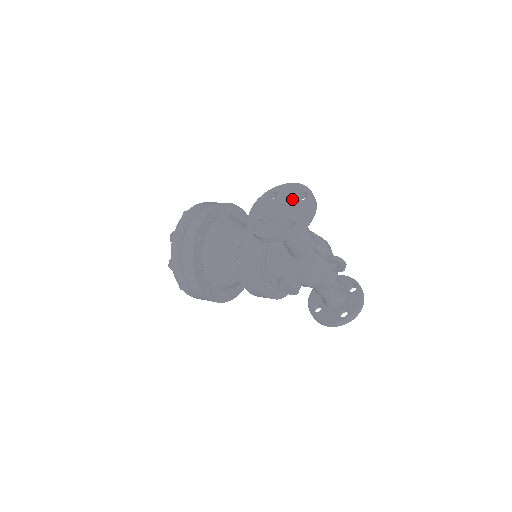
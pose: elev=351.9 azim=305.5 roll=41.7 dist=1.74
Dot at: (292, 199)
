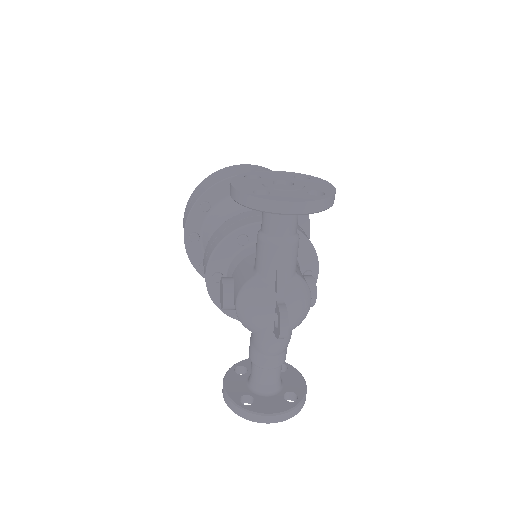
Dot at: (306, 188)
